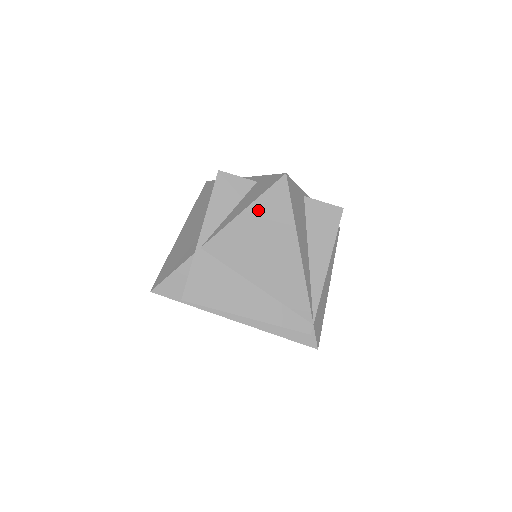
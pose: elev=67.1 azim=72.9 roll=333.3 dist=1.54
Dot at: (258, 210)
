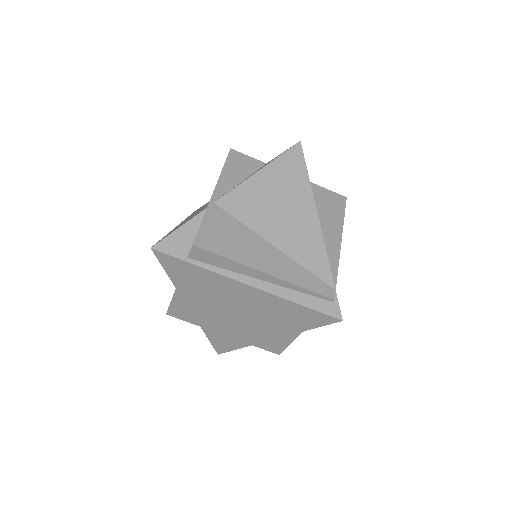
Dot at: (274, 170)
